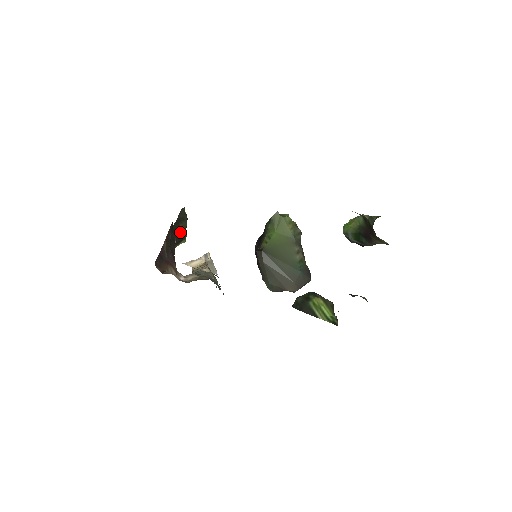
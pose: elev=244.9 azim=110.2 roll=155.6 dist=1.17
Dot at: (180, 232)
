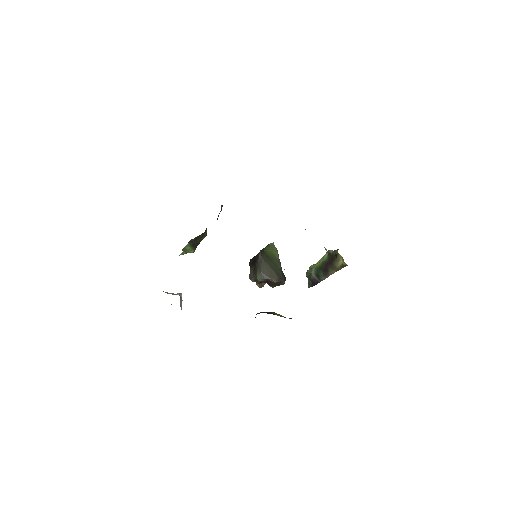
Dot at: (203, 235)
